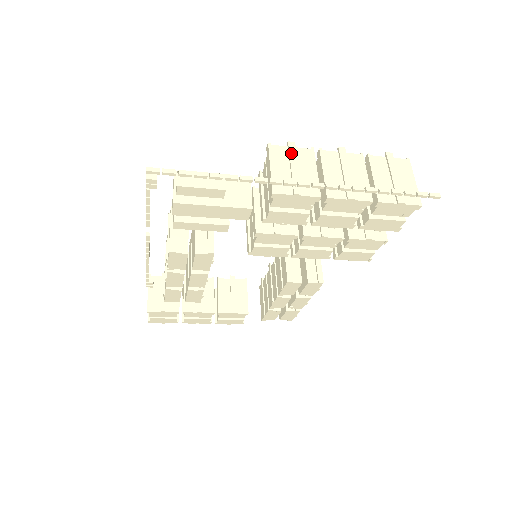
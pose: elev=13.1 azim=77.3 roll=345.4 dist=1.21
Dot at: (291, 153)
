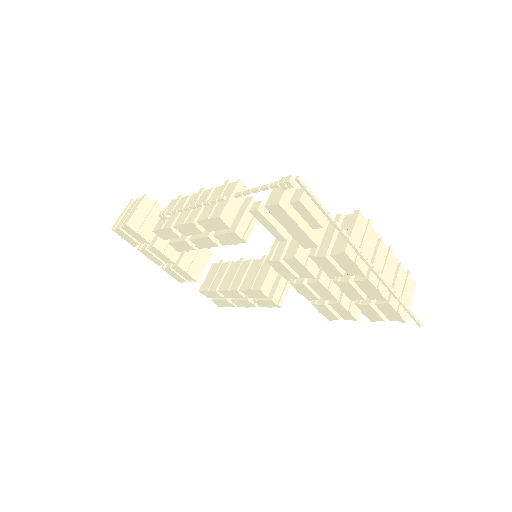
Dot at: (368, 229)
